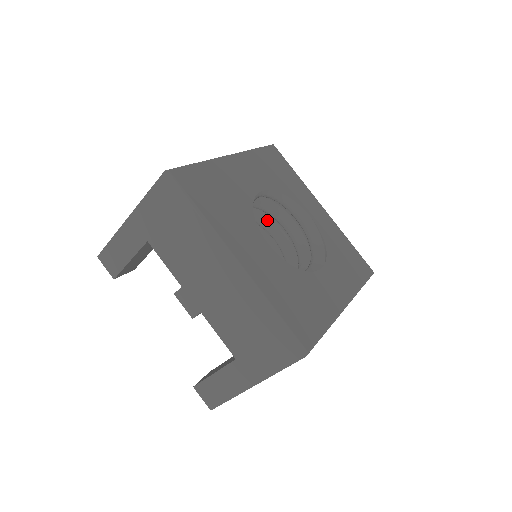
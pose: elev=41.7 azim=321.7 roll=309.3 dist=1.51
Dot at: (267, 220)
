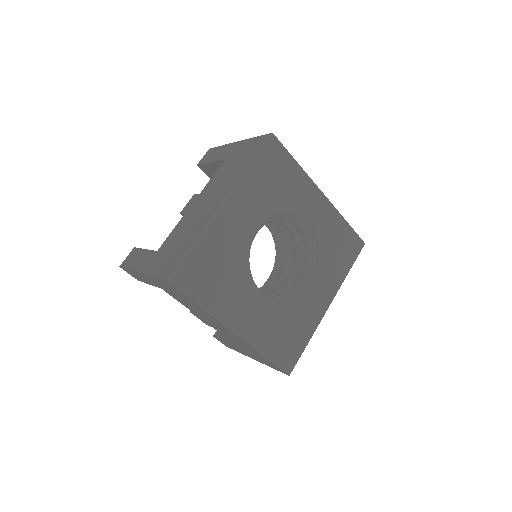
Dot at: occluded
